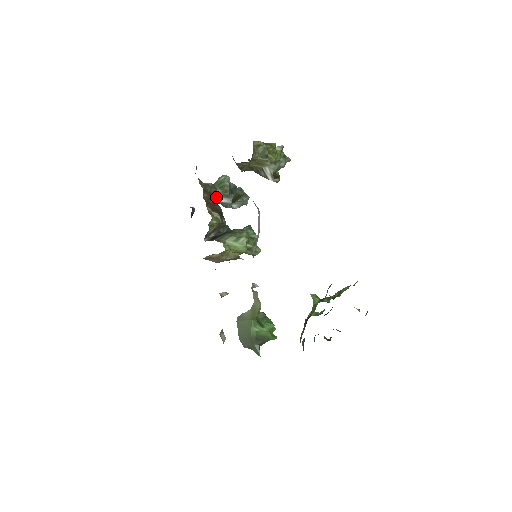
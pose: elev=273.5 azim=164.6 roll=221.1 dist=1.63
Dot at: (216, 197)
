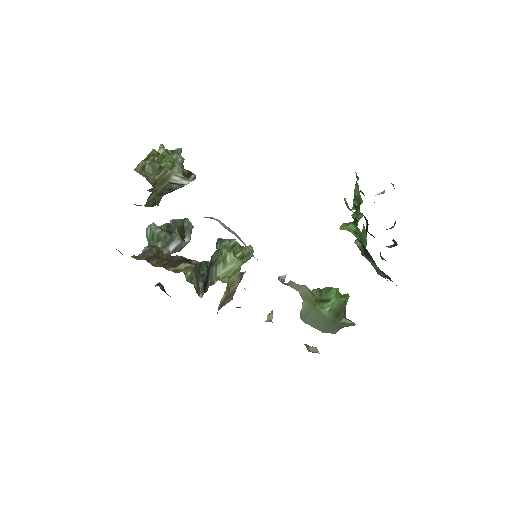
Dot at: (164, 252)
